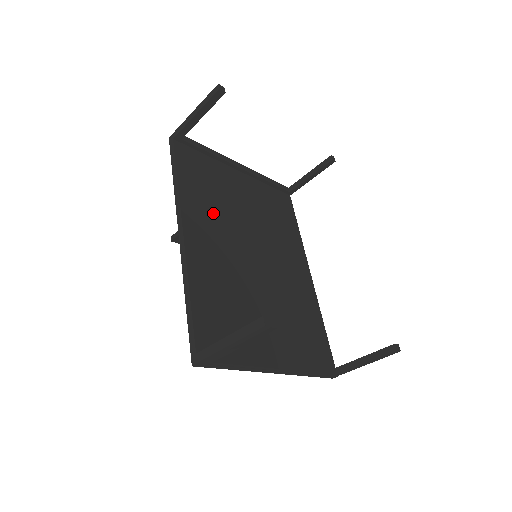
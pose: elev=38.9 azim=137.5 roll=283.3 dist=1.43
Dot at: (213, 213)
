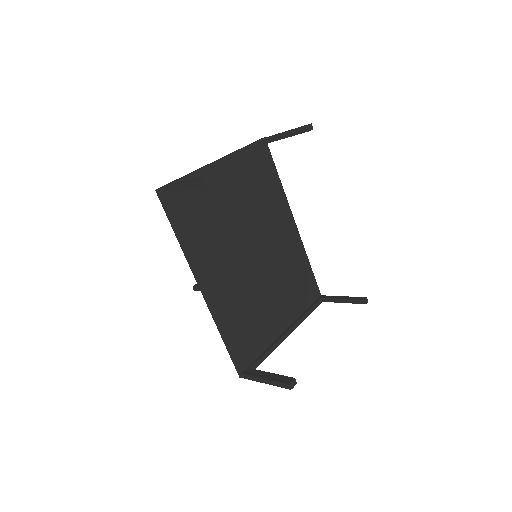
Dot at: (217, 247)
